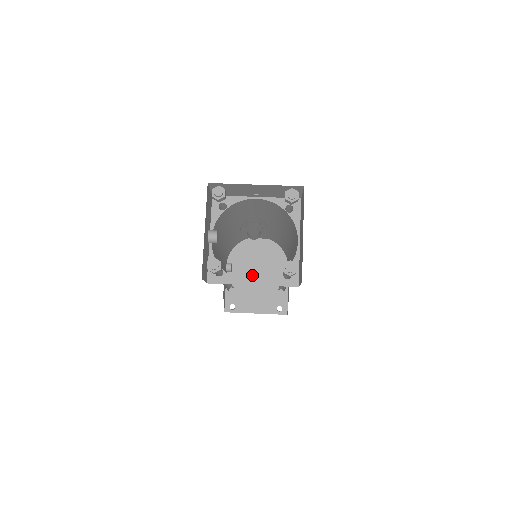
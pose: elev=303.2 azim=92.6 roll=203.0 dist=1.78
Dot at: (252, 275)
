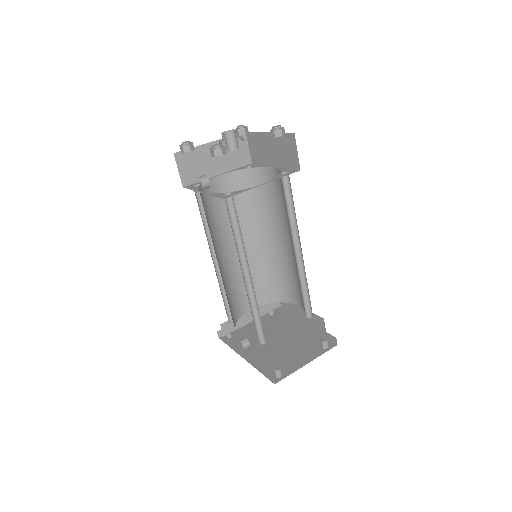
Dot at: (273, 347)
